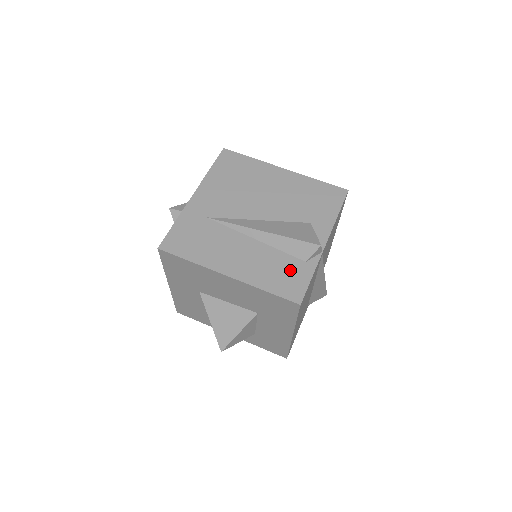
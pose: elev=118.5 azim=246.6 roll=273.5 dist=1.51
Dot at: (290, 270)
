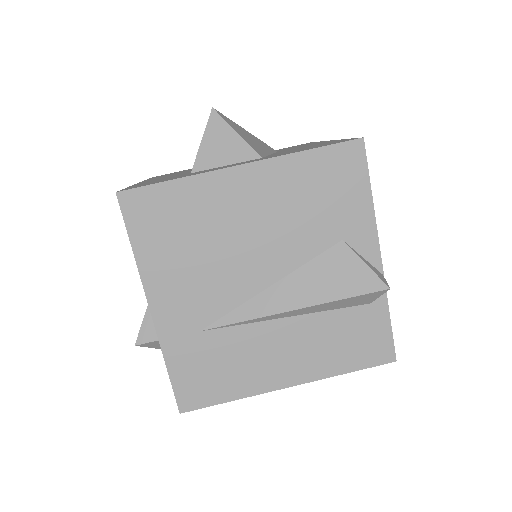
Dot at: (358, 328)
